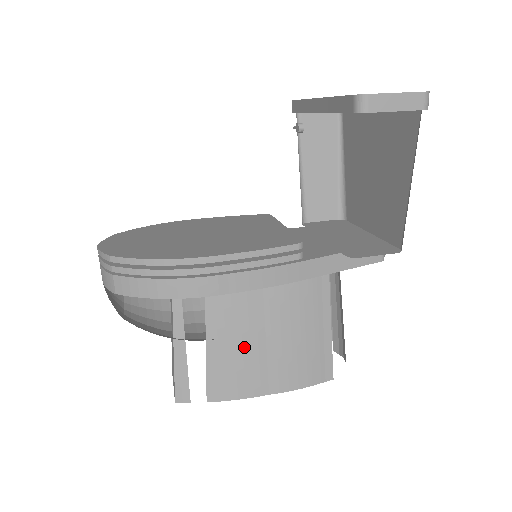
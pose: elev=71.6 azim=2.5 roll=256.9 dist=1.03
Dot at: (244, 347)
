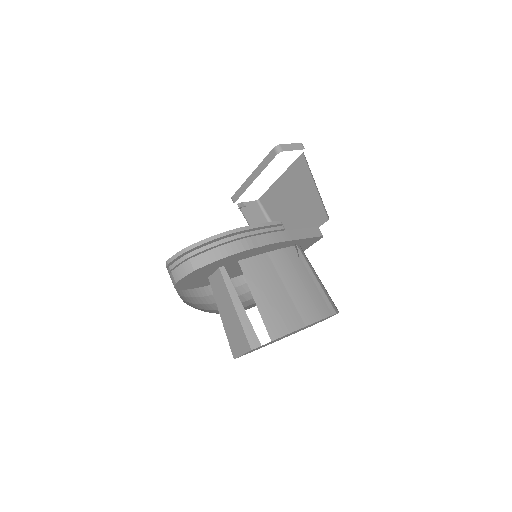
Dot at: (277, 297)
